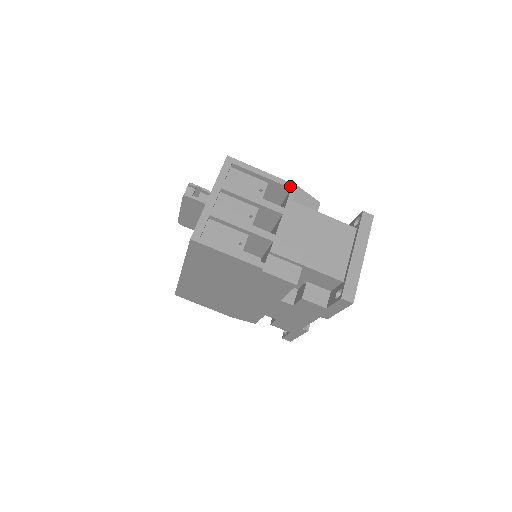
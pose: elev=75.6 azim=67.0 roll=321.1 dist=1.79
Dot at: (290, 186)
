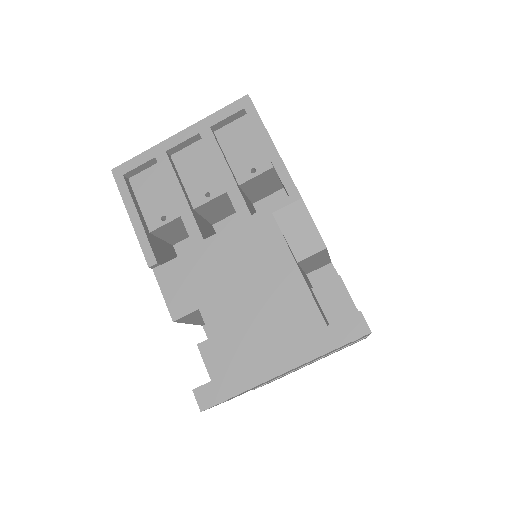
Dot at: (290, 191)
